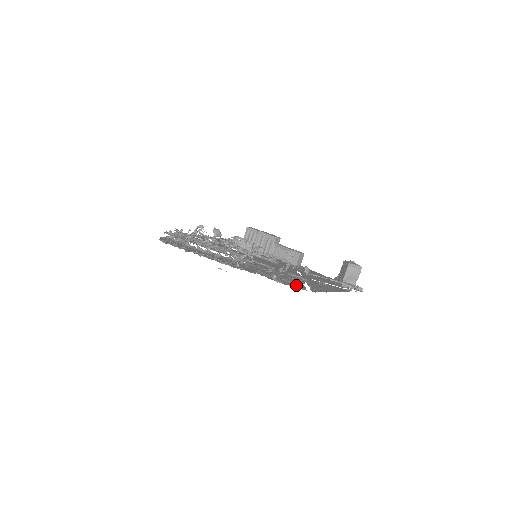
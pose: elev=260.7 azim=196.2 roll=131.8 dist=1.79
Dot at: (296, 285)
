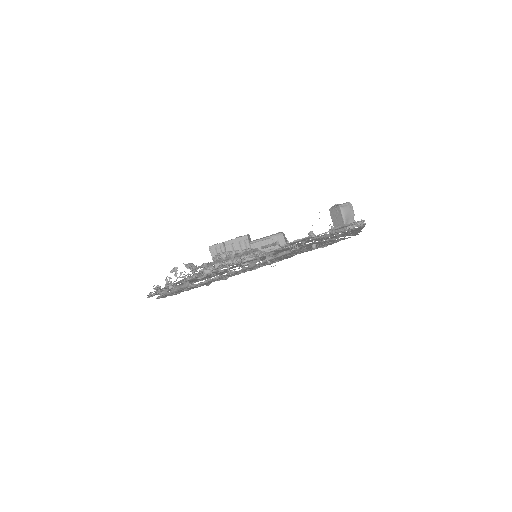
Dot at: (337, 240)
